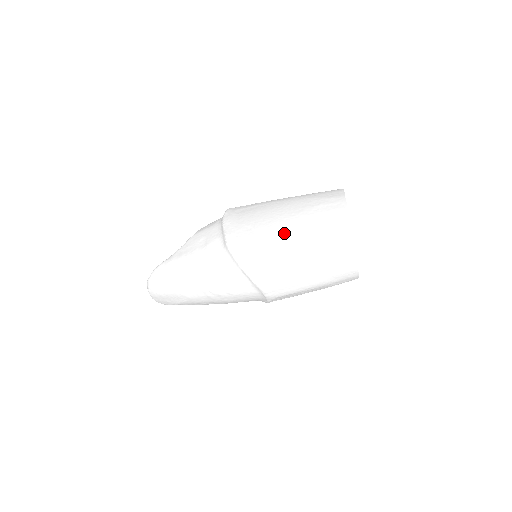
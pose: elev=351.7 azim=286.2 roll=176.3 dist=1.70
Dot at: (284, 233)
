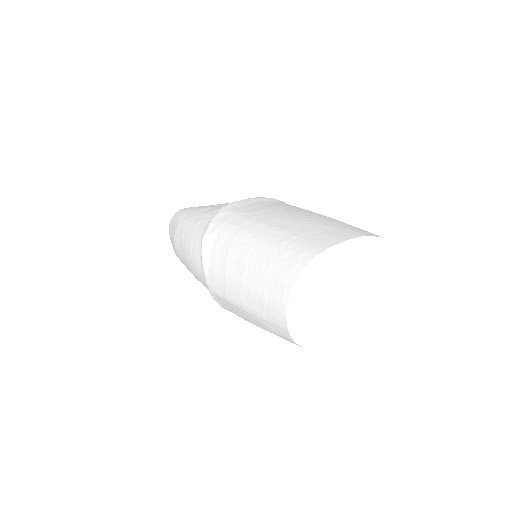
Dot at: (262, 223)
